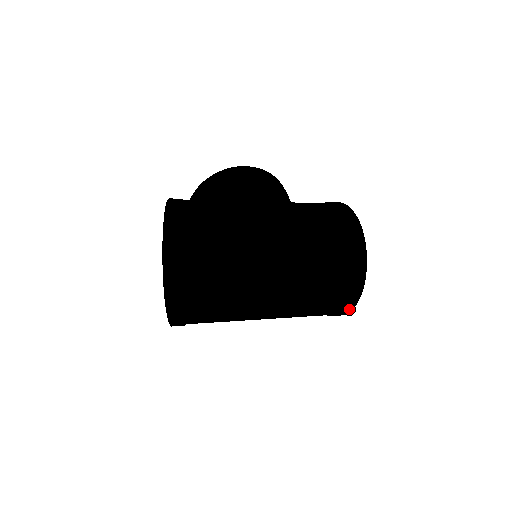
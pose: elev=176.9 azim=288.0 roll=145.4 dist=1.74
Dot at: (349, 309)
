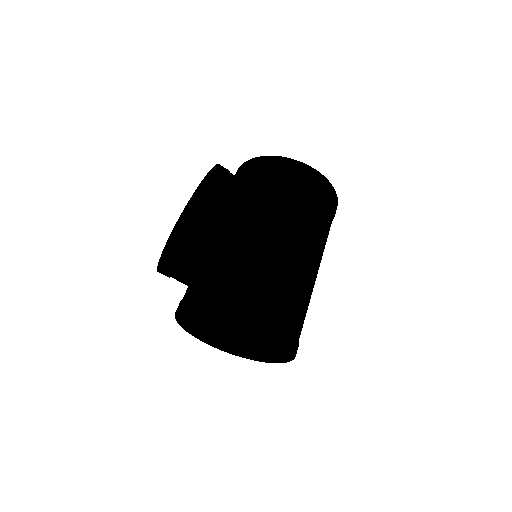
Dot at: occluded
